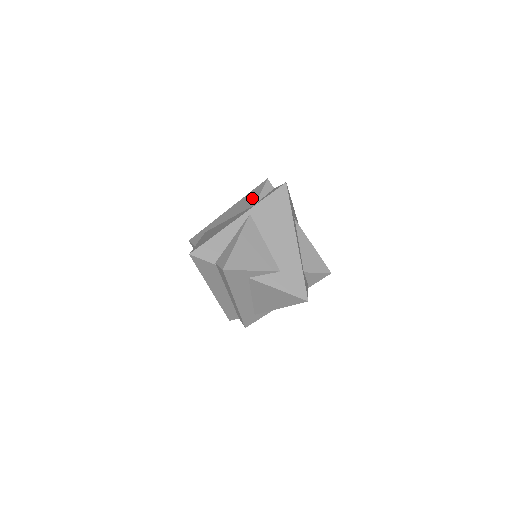
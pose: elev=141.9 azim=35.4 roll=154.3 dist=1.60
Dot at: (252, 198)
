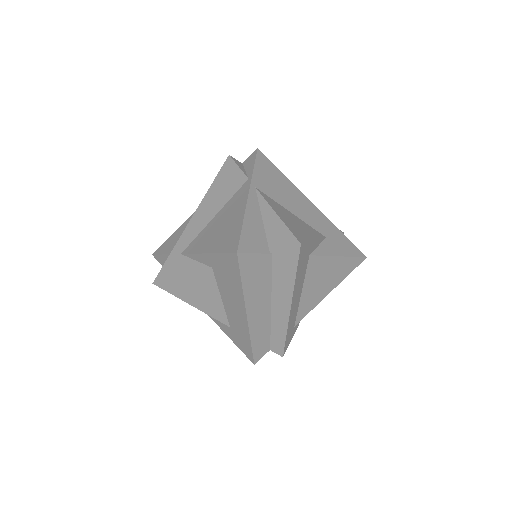
Dot at: (231, 178)
